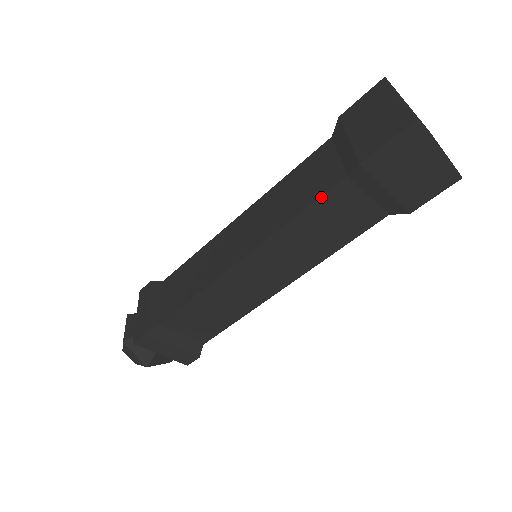
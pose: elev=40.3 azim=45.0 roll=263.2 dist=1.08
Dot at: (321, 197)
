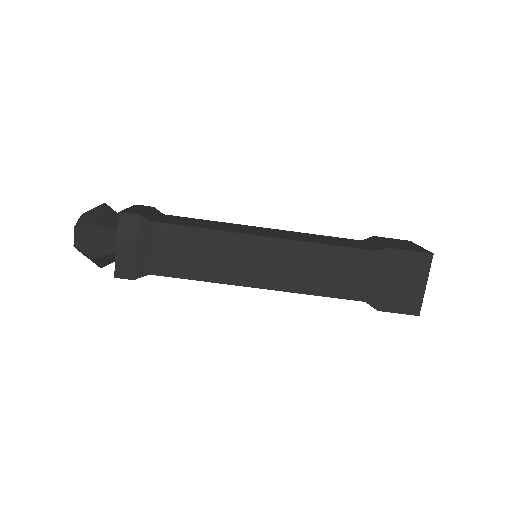
Dot at: occluded
